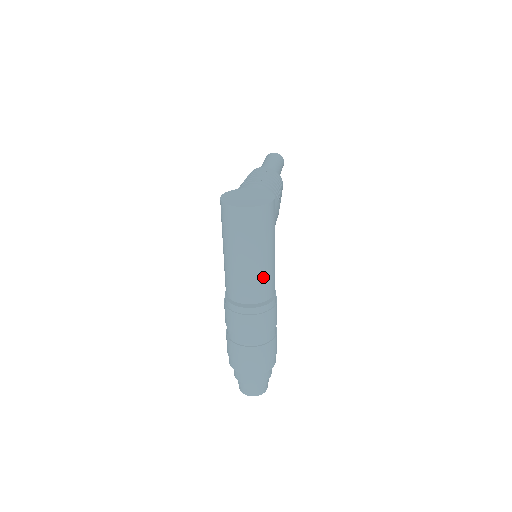
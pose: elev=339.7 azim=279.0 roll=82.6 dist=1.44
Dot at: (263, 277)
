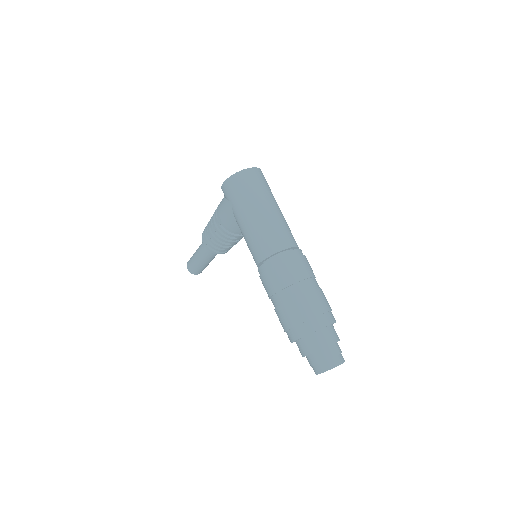
Dot at: (287, 225)
